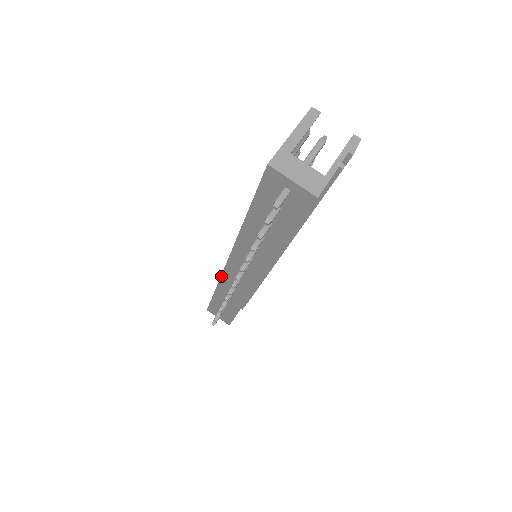
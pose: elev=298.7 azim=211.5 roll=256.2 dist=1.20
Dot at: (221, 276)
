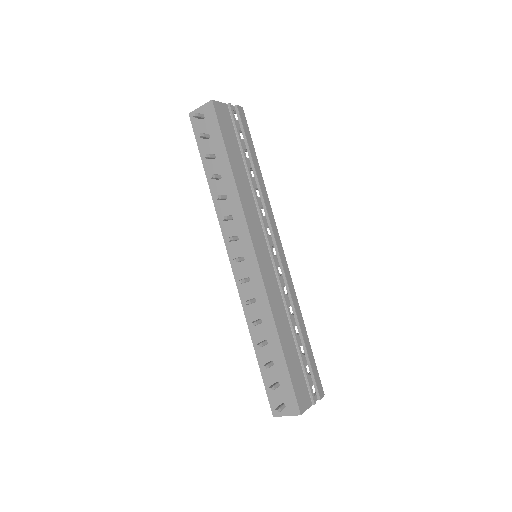
Dot at: (238, 292)
